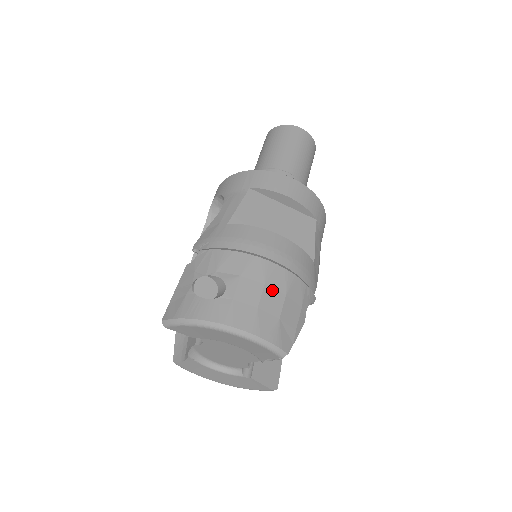
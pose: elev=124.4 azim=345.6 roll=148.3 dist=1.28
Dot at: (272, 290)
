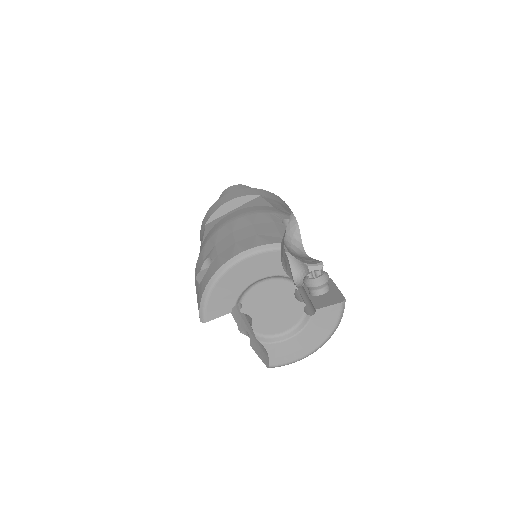
Dot at: (240, 230)
